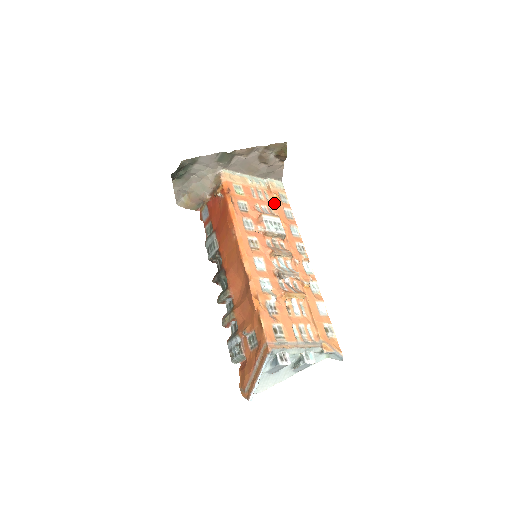
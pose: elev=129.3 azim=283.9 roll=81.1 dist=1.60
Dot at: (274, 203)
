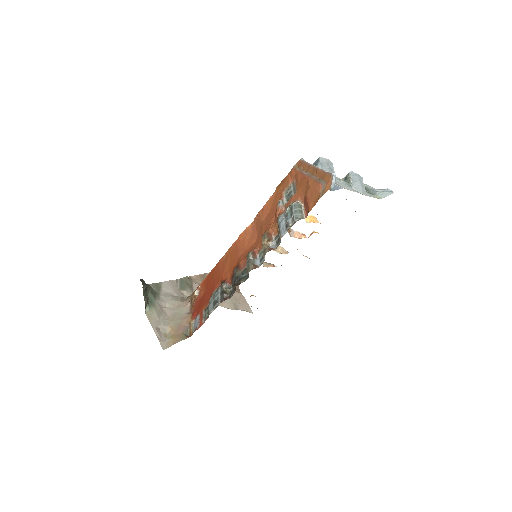
Dot at: occluded
